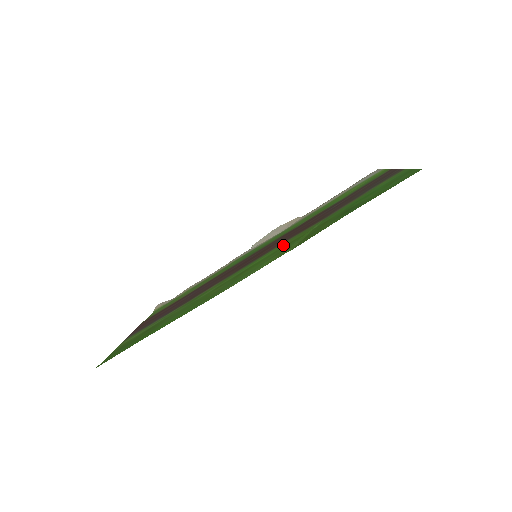
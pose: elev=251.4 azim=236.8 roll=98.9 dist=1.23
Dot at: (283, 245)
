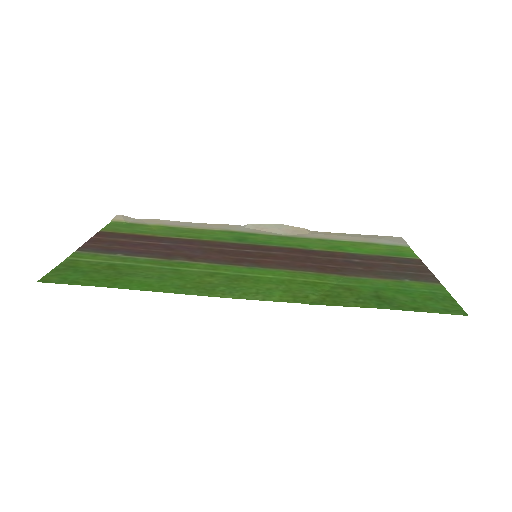
Dot at: (295, 277)
